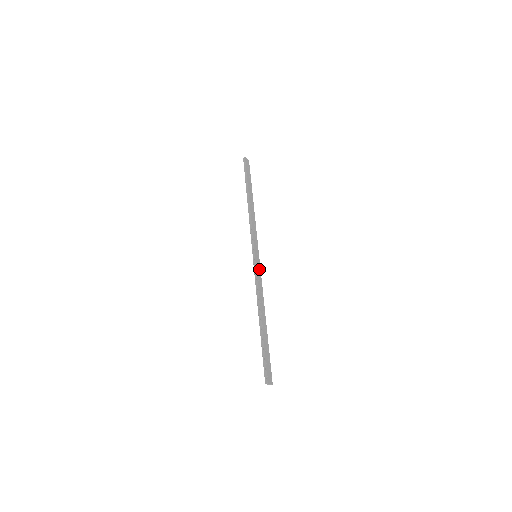
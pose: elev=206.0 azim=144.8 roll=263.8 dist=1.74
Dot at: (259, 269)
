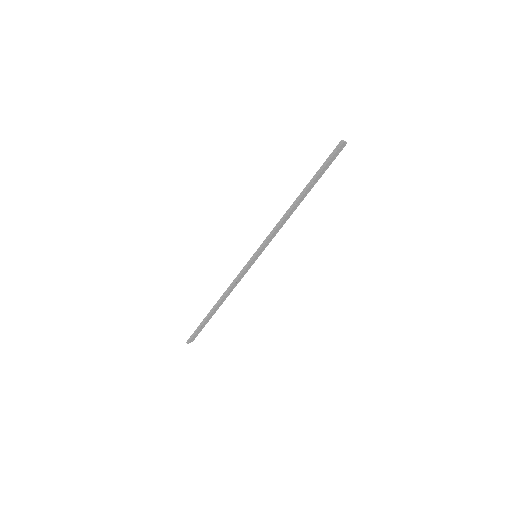
Dot at: (249, 268)
